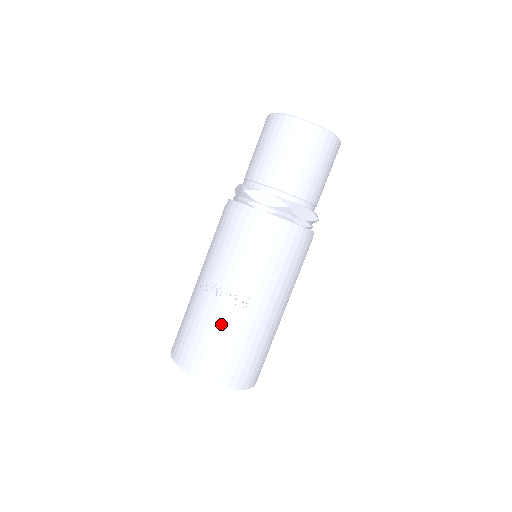
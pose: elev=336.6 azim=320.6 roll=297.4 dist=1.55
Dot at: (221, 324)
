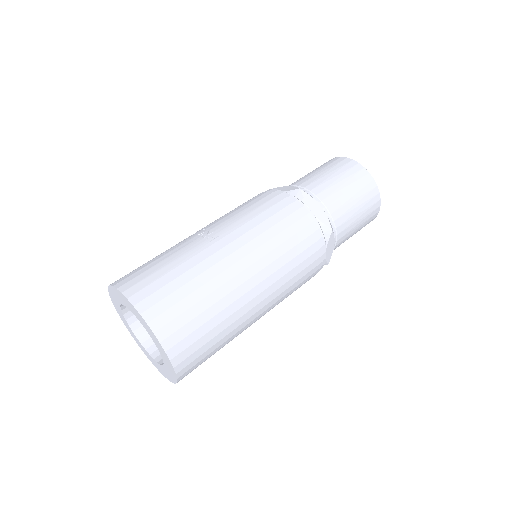
Dot at: (177, 249)
